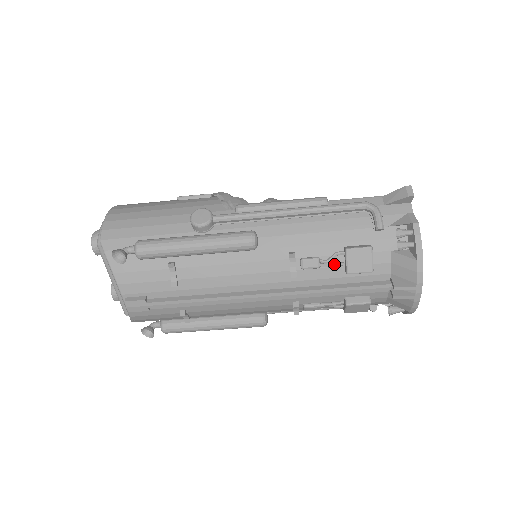
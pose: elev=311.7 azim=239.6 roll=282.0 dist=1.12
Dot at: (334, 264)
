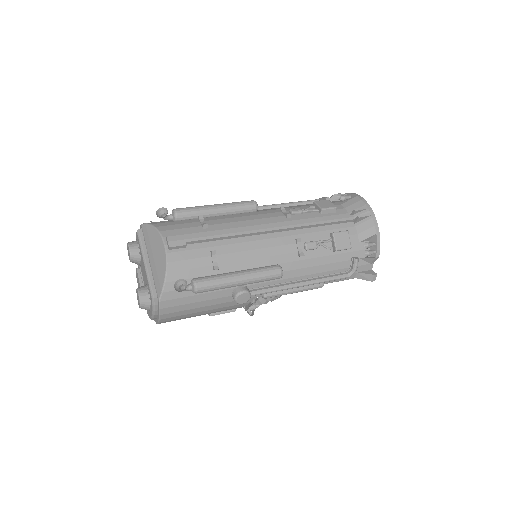
Dot at: (311, 210)
